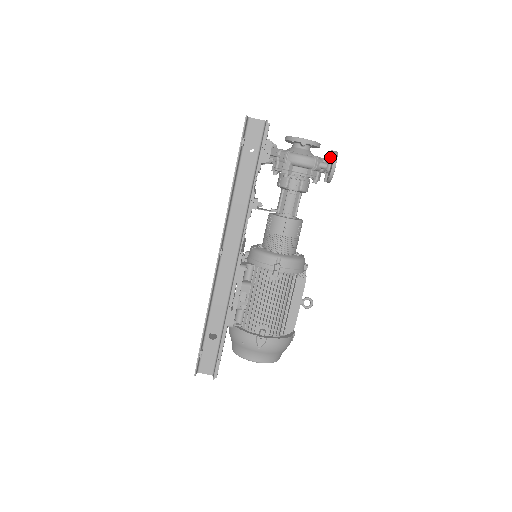
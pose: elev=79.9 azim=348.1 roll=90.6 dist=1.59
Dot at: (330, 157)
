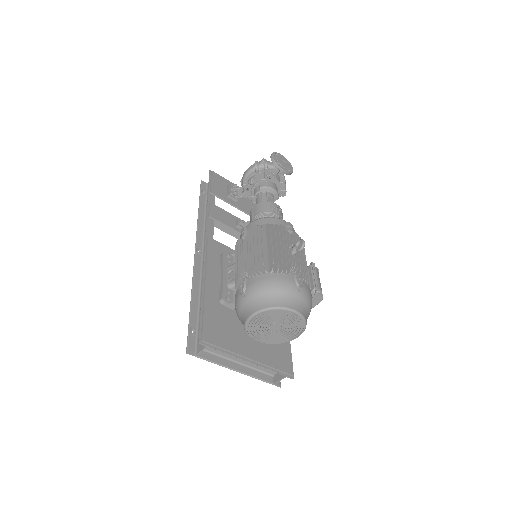
Dot at: occluded
